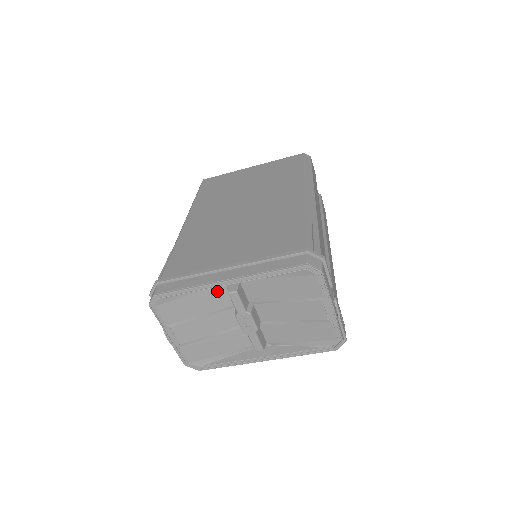
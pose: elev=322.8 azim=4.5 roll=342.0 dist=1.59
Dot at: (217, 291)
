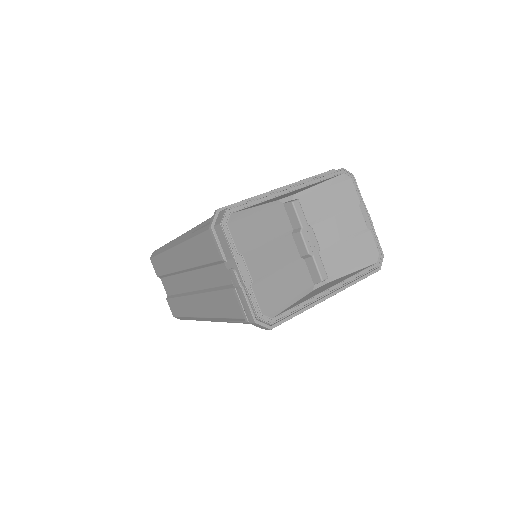
Dot at: (277, 211)
